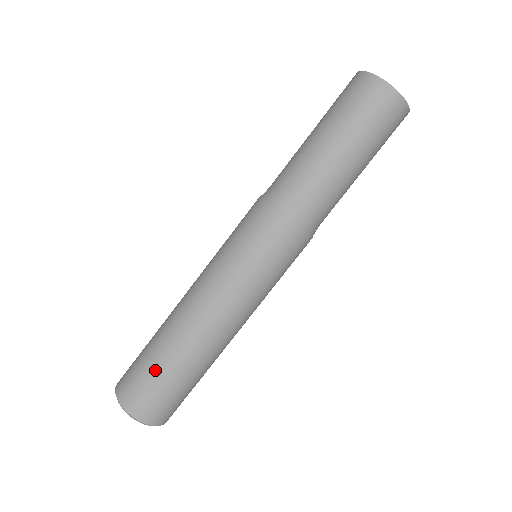
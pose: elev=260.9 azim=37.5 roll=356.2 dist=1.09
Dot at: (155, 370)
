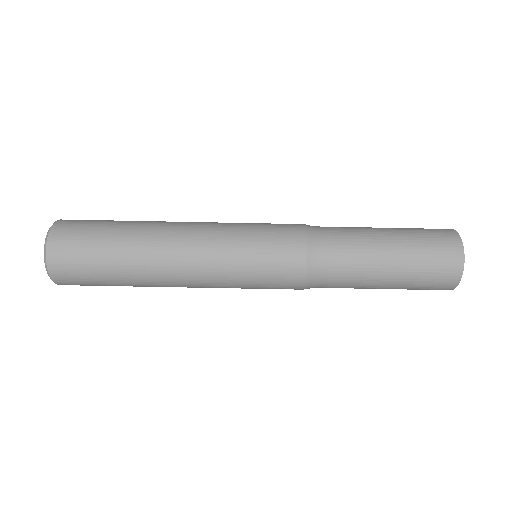
Dot at: (106, 227)
